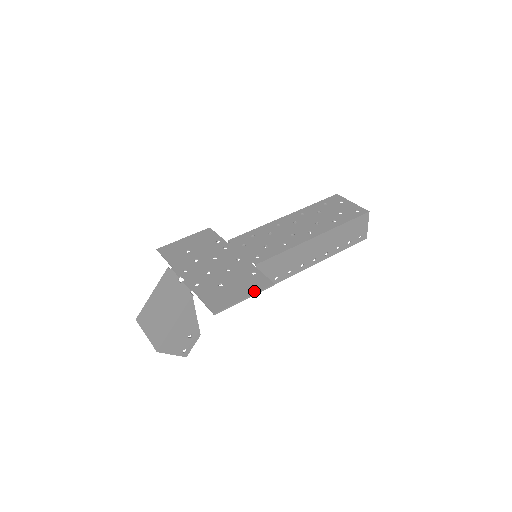
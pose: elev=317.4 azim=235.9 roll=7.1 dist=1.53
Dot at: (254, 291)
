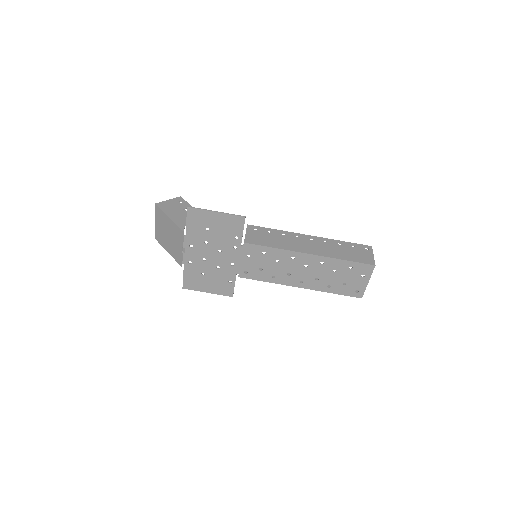
Dot at: (217, 293)
